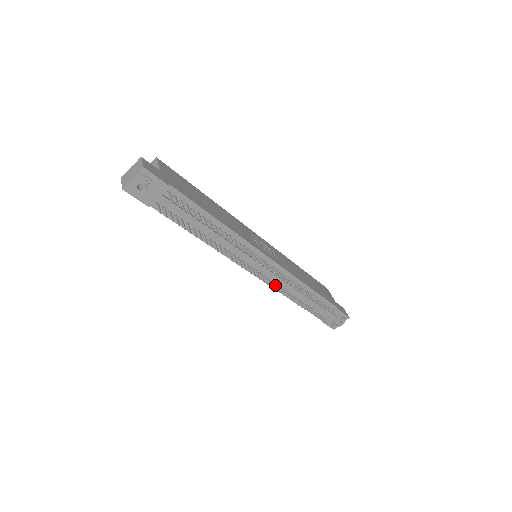
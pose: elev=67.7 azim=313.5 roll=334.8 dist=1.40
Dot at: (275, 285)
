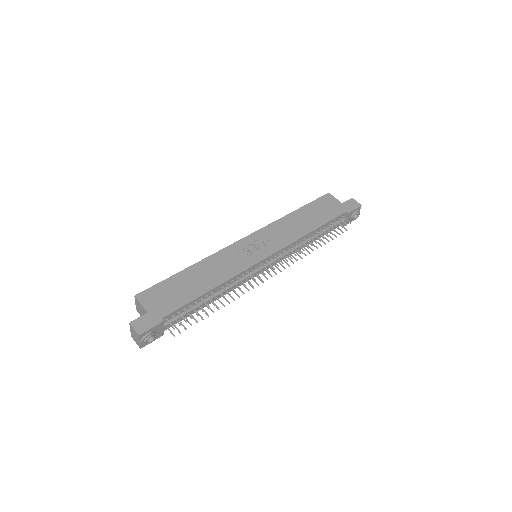
Dot at: (286, 256)
